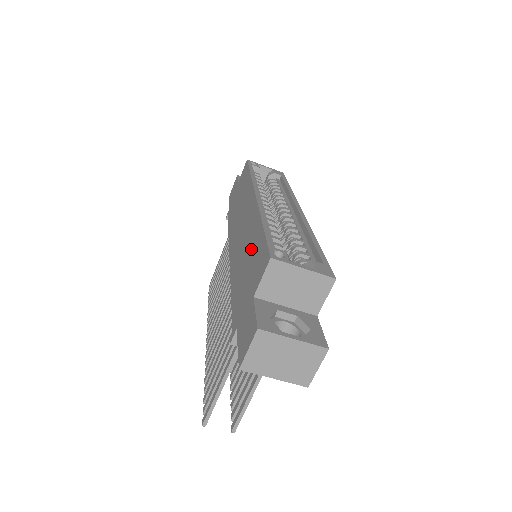
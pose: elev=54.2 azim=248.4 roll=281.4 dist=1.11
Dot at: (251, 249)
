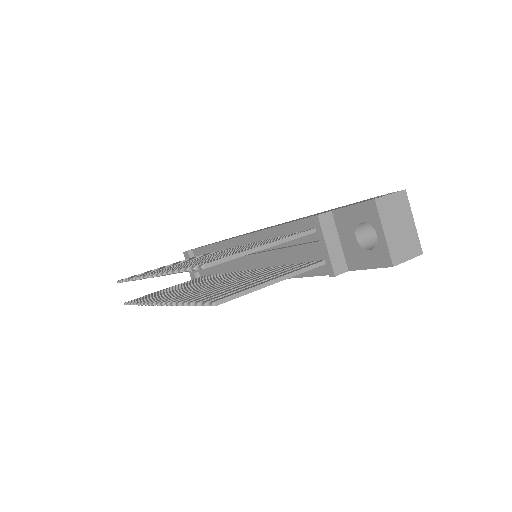
Dot at: occluded
